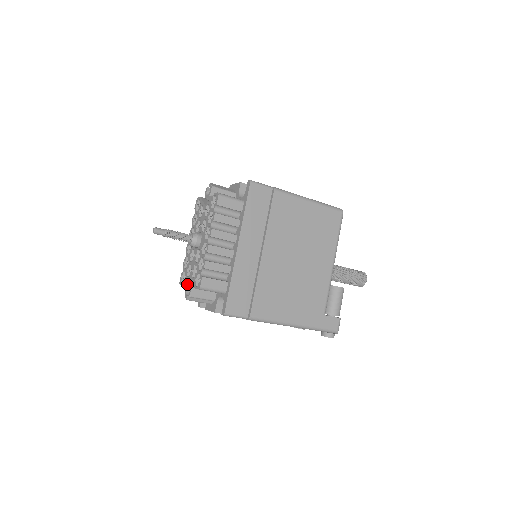
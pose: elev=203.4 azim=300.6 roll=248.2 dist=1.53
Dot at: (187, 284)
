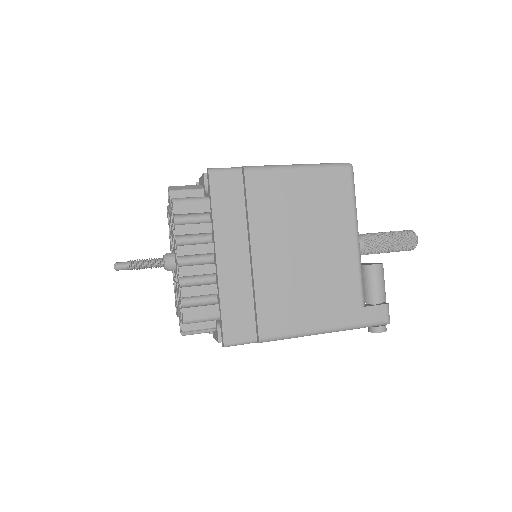
Dot at: occluded
